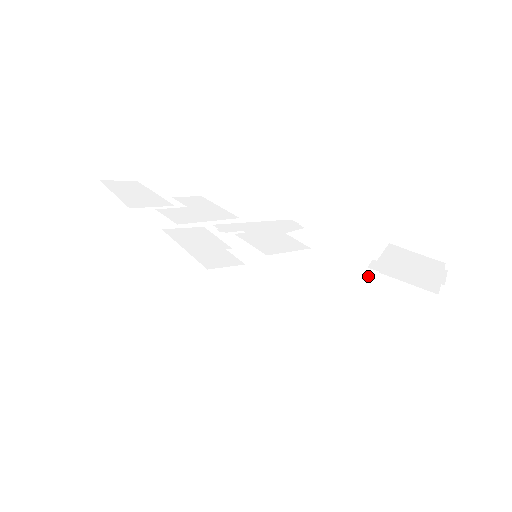
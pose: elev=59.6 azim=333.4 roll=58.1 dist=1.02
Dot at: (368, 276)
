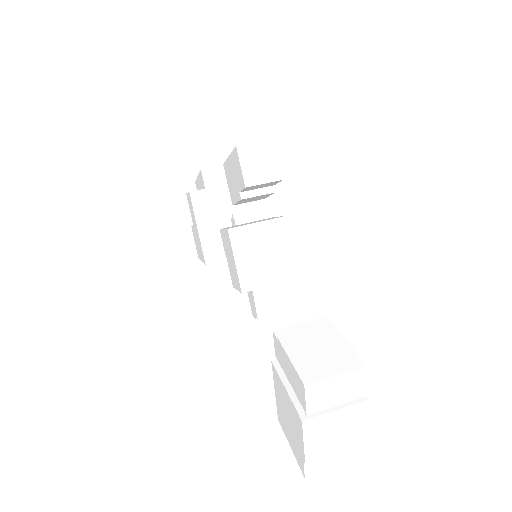
Dot at: (319, 321)
